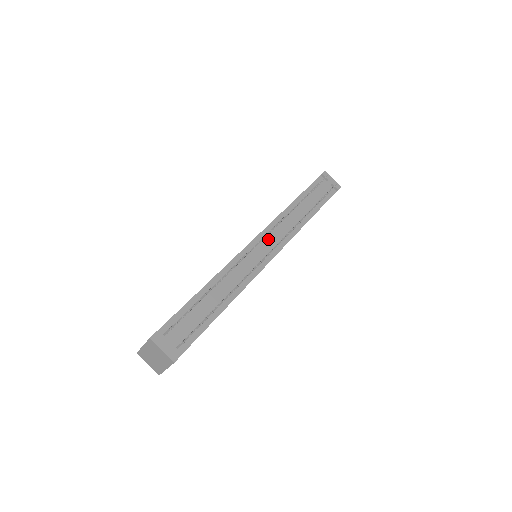
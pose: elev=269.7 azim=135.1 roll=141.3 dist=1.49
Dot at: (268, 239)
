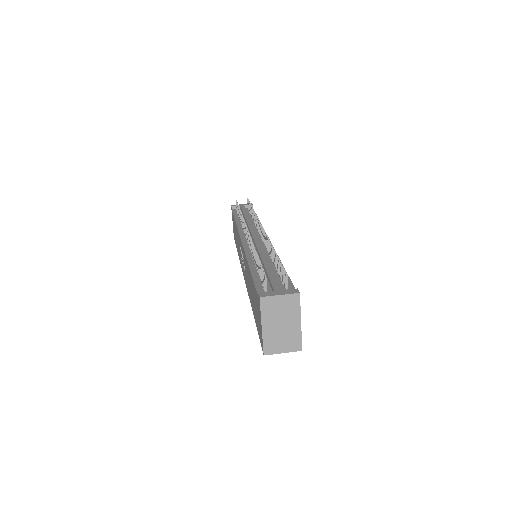
Dot at: occluded
